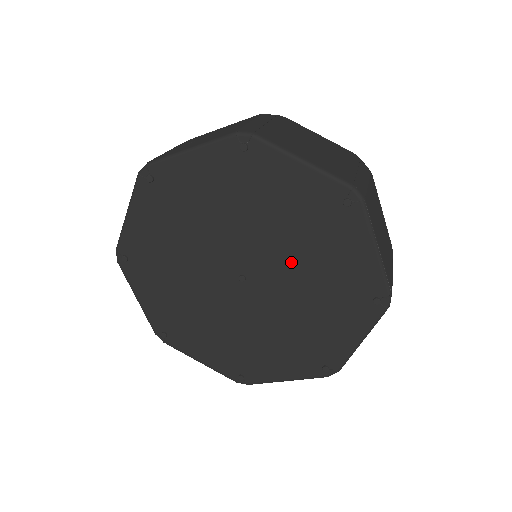
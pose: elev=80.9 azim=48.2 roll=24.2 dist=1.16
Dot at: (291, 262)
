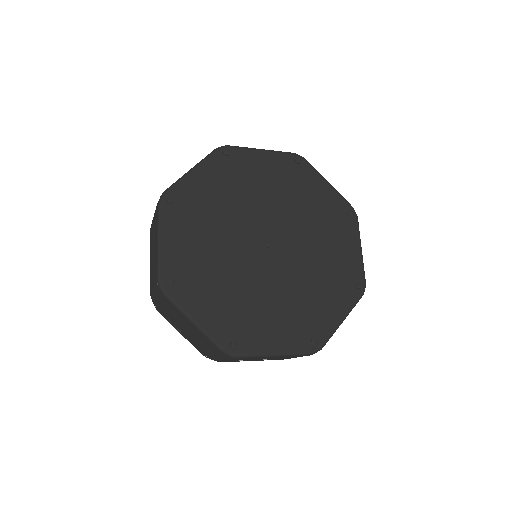
Dot at: (307, 243)
